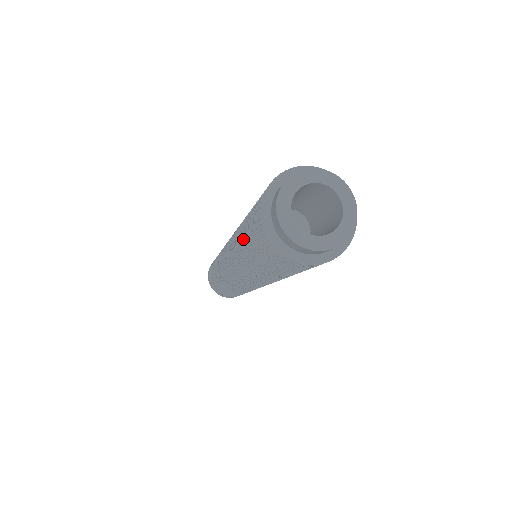
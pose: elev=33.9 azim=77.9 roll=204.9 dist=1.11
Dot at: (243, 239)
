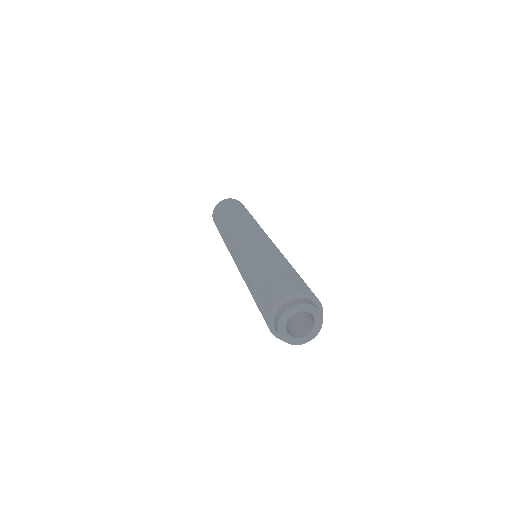
Dot at: (254, 288)
